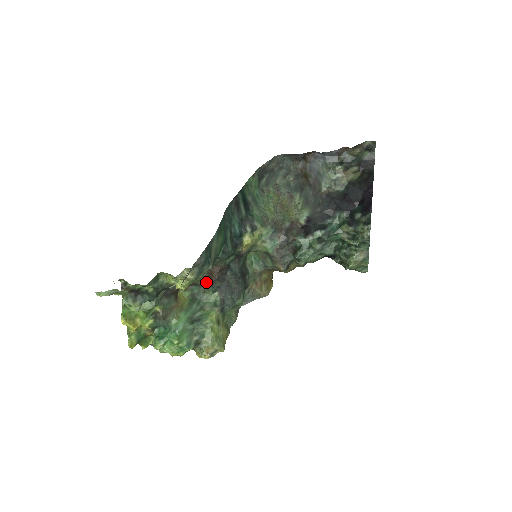
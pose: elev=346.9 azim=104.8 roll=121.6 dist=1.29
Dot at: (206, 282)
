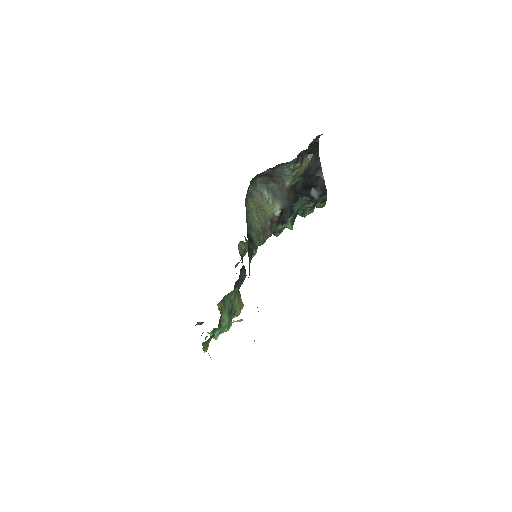
Dot at: occluded
